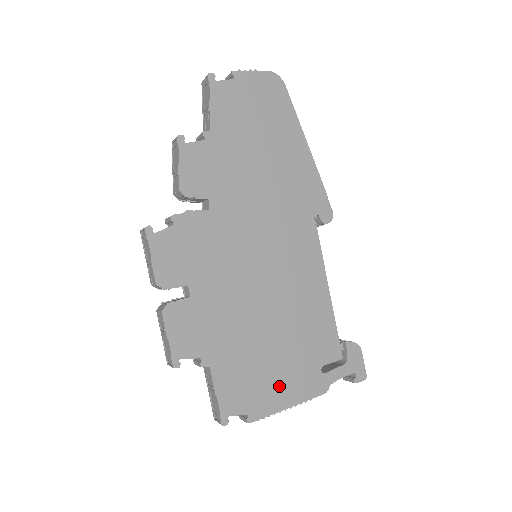
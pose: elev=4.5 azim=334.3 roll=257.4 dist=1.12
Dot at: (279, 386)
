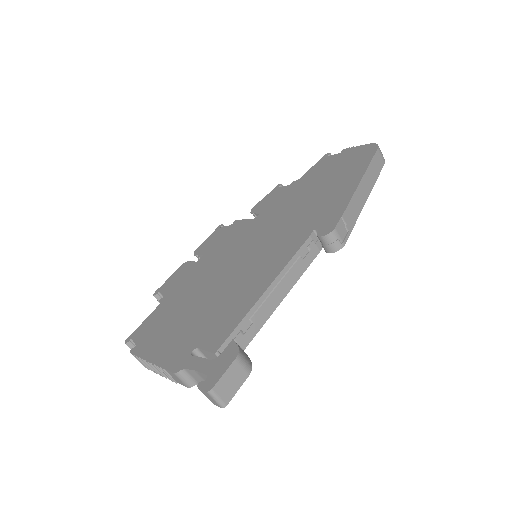
Dot at: (165, 341)
